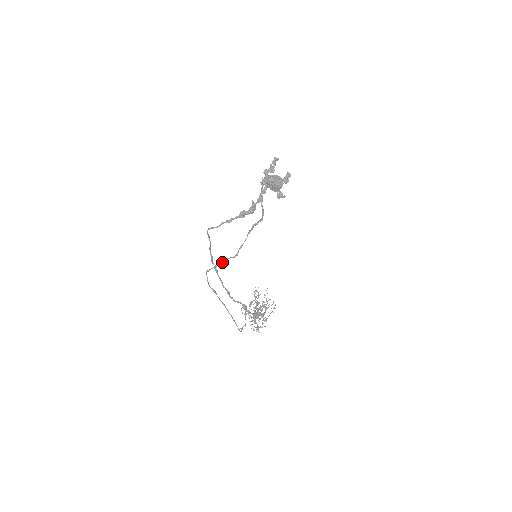
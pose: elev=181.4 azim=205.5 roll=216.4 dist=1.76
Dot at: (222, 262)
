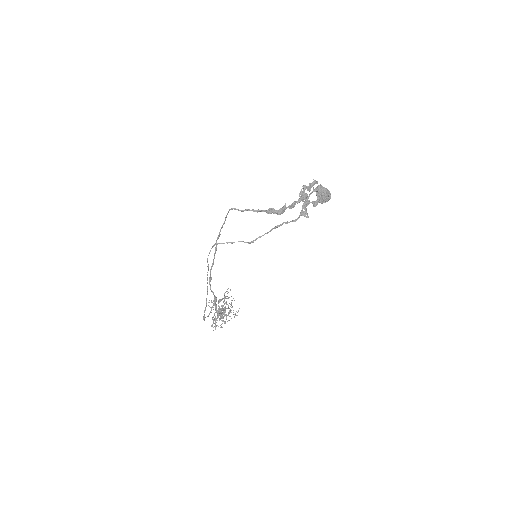
Dot at: occluded
